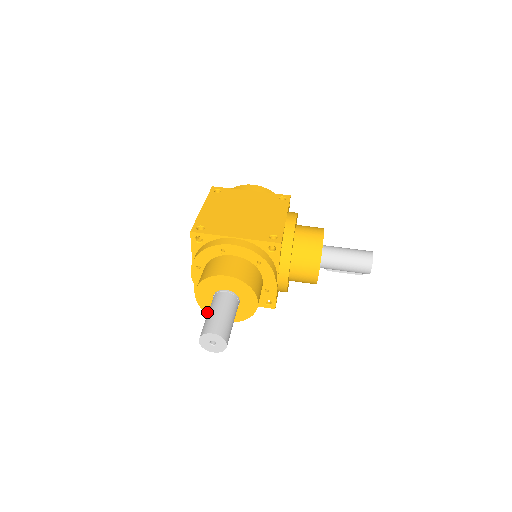
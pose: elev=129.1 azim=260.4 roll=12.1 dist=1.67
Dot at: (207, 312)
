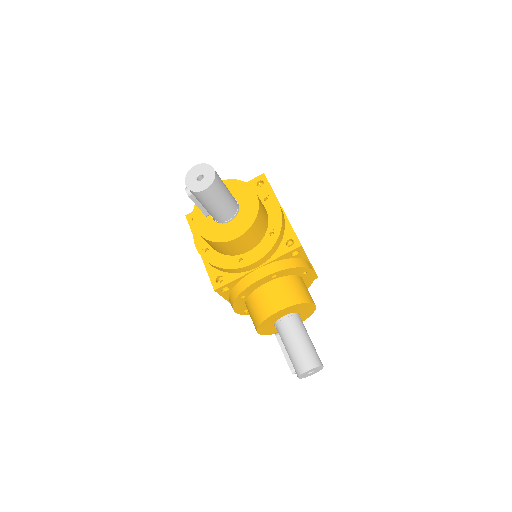
Dot at: occluded
